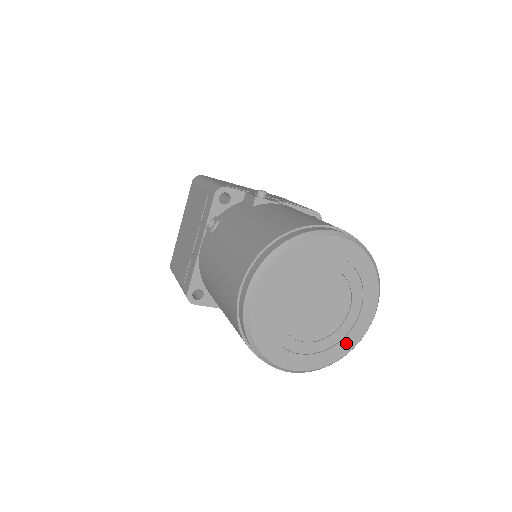
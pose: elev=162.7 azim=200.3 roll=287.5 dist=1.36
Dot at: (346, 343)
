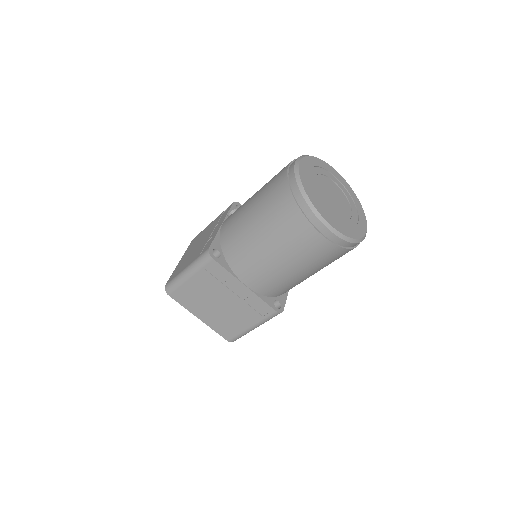
Dot at: (355, 232)
